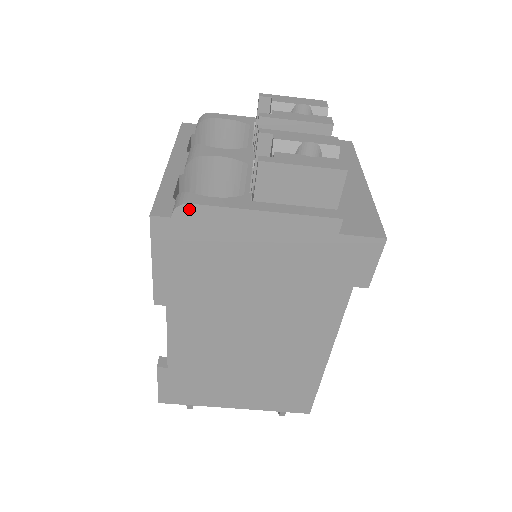
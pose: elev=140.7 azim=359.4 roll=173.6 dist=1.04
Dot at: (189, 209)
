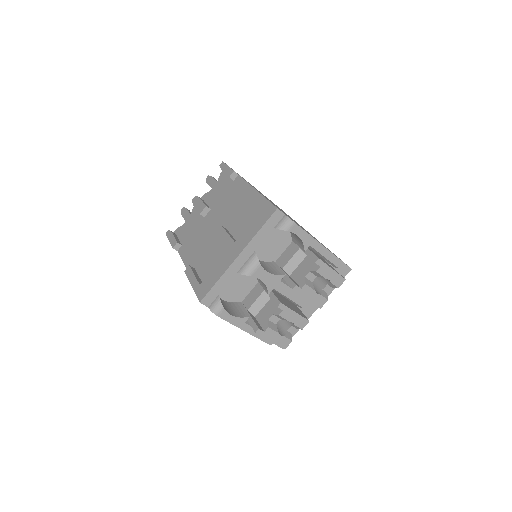
Dot at: (217, 314)
